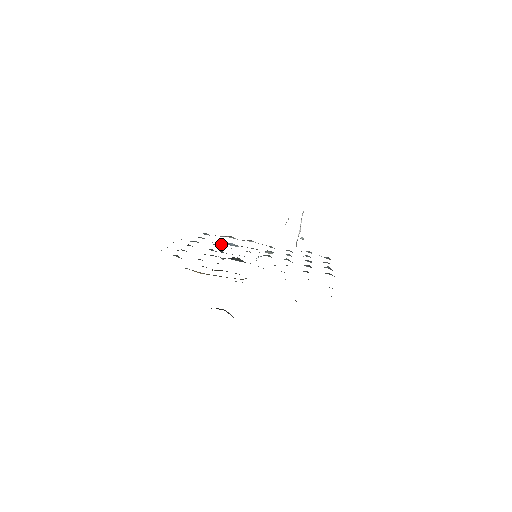
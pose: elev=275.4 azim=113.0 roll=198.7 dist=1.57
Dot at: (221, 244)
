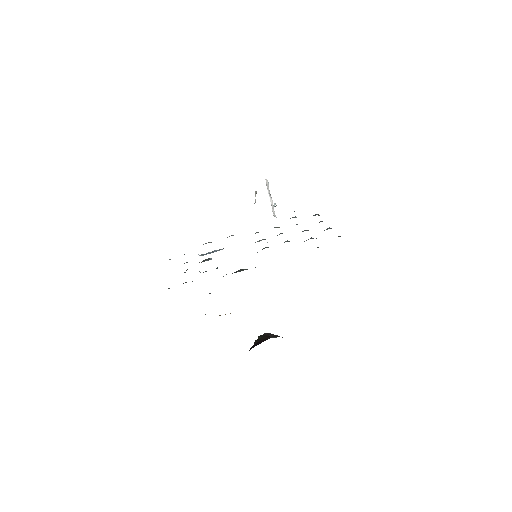
Dot at: (208, 259)
